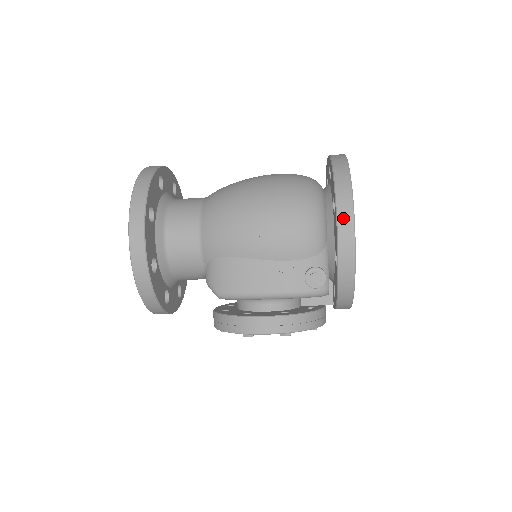
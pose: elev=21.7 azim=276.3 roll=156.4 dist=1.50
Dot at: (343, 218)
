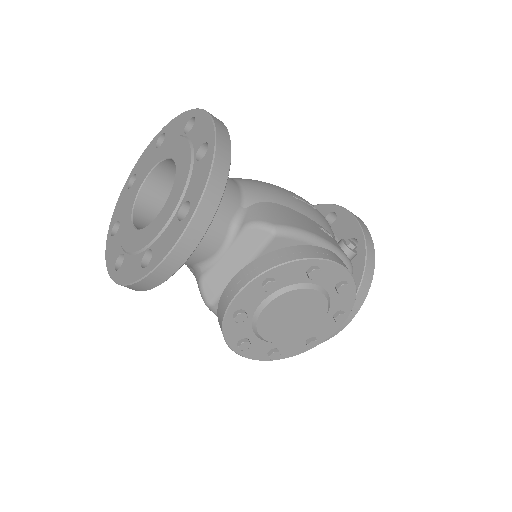
Dot at: occluded
